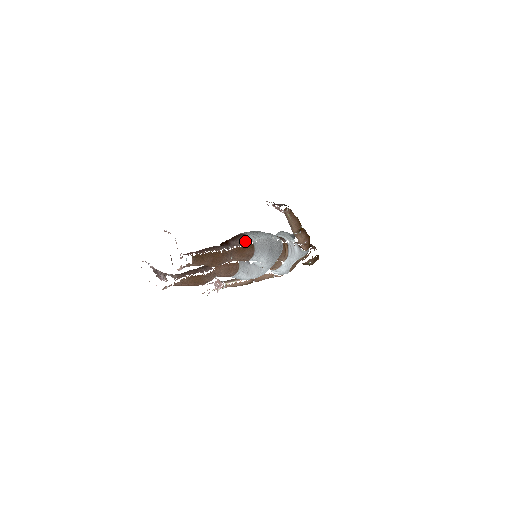
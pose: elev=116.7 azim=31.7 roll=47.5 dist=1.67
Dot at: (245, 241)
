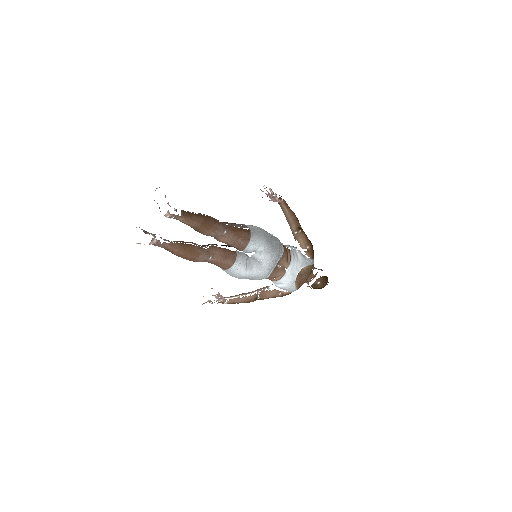
Dot at: (241, 226)
